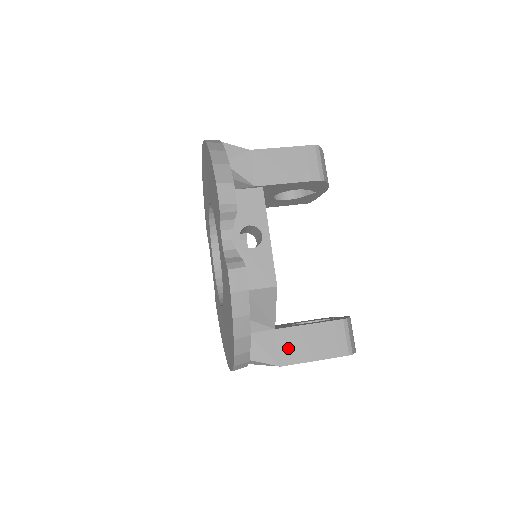
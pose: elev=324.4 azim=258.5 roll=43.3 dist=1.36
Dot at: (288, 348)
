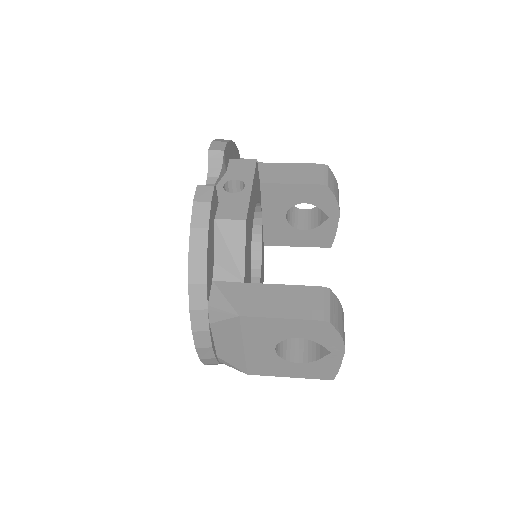
Dot at: (253, 301)
